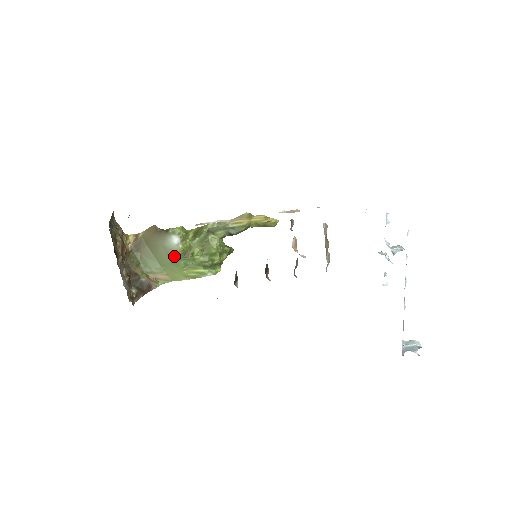
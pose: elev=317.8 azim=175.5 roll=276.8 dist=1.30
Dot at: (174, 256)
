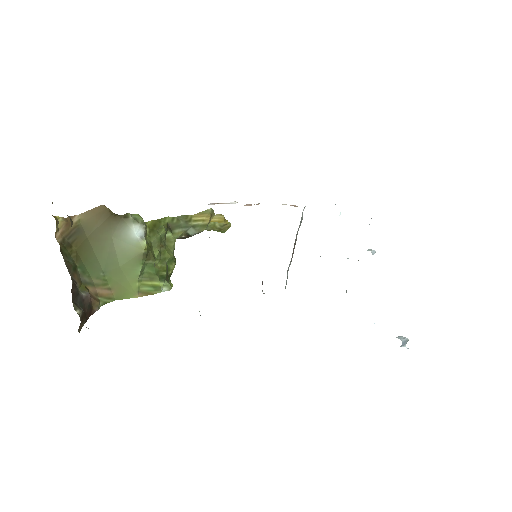
Dot at: (131, 257)
